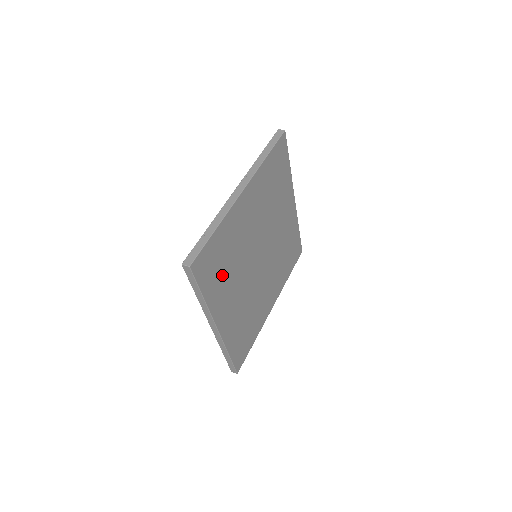
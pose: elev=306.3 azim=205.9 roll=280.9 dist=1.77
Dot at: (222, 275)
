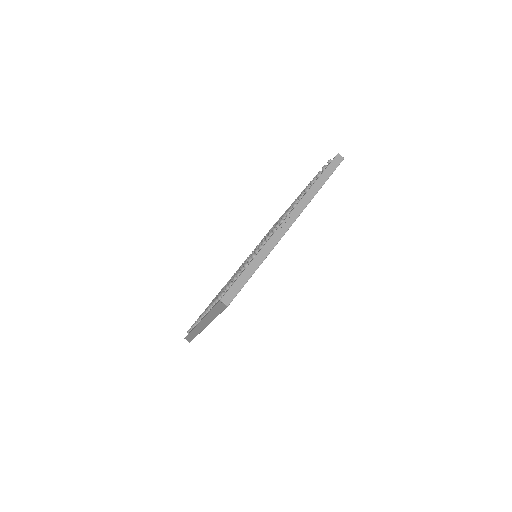
Dot at: occluded
